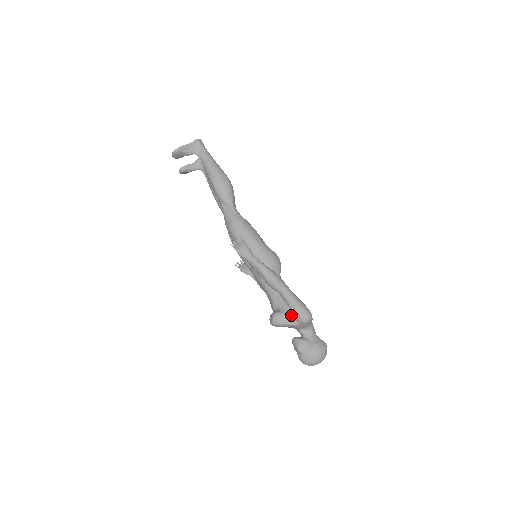
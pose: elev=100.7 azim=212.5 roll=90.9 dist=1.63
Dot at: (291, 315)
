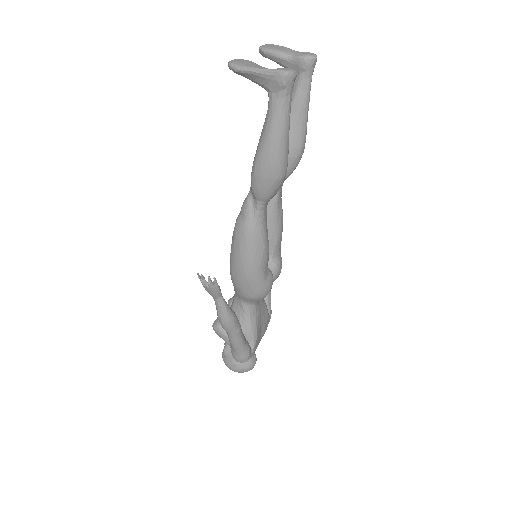
Dot at: occluded
